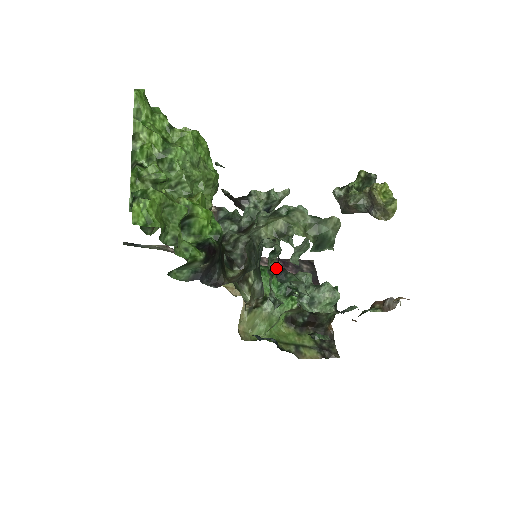
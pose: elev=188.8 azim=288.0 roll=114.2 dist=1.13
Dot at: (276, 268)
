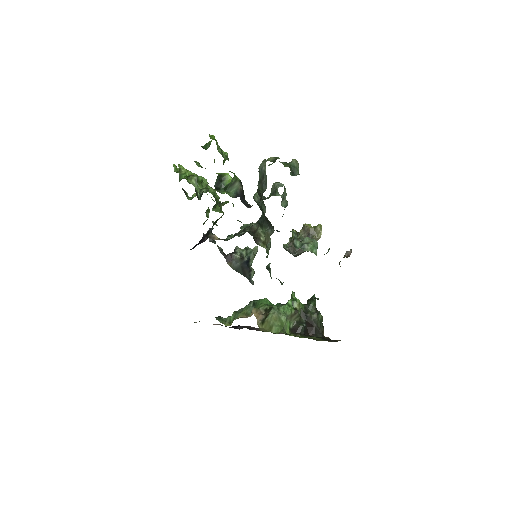
Dot at: occluded
